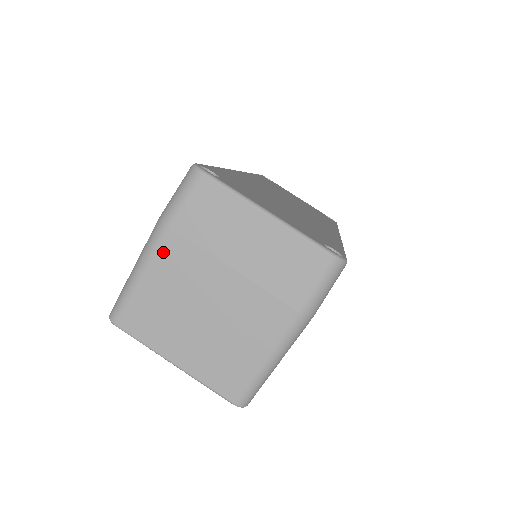
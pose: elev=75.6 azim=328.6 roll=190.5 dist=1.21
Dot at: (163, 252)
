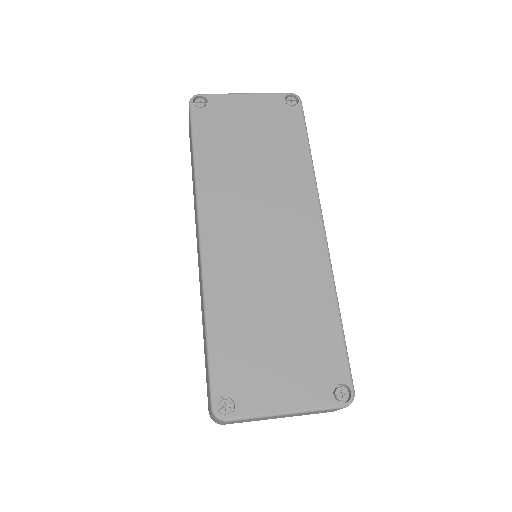
Dot at: occluded
